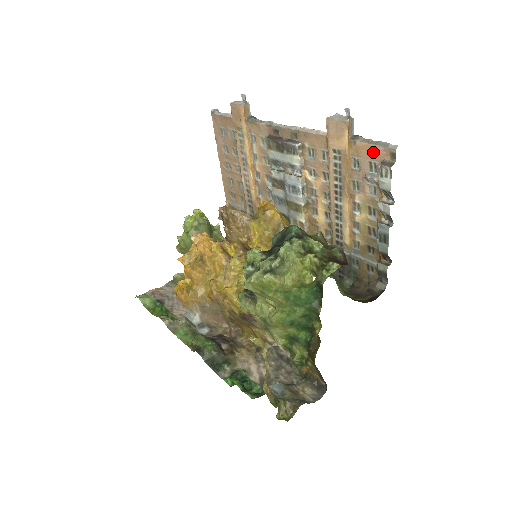
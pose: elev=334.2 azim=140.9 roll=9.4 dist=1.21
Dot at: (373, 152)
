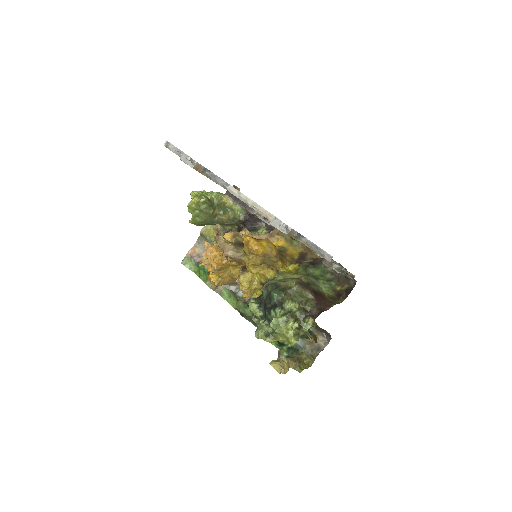
Dot at: occluded
